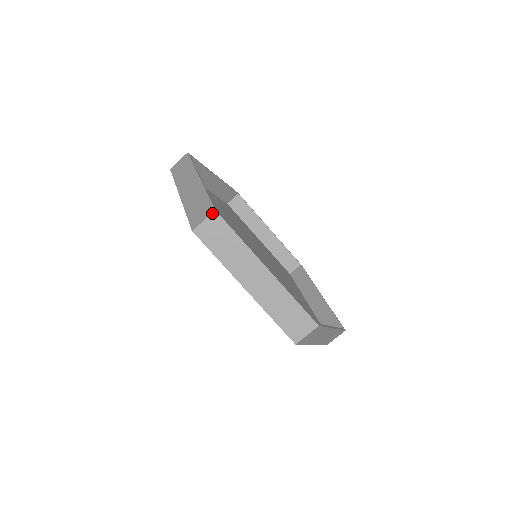
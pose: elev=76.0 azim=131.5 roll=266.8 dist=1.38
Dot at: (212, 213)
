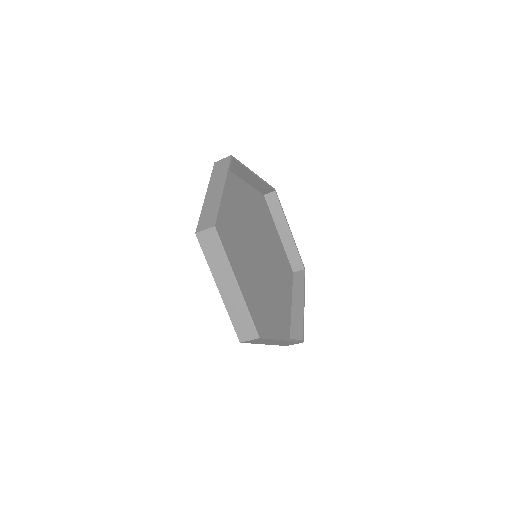
Dot at: (257, 339)
